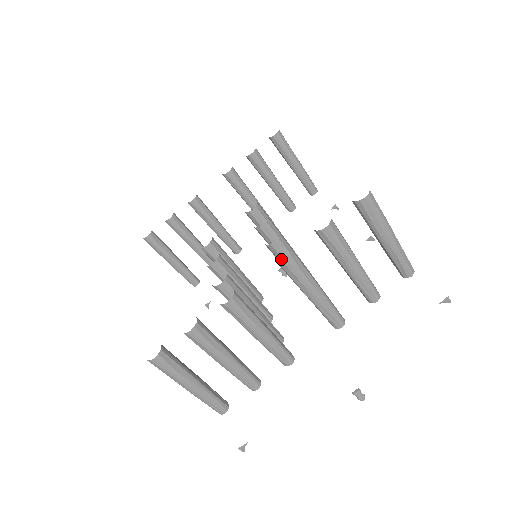
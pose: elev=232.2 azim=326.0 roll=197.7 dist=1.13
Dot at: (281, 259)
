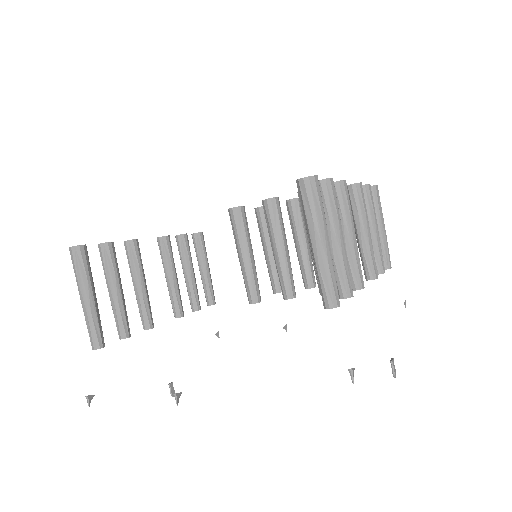
Dot at: occluded
